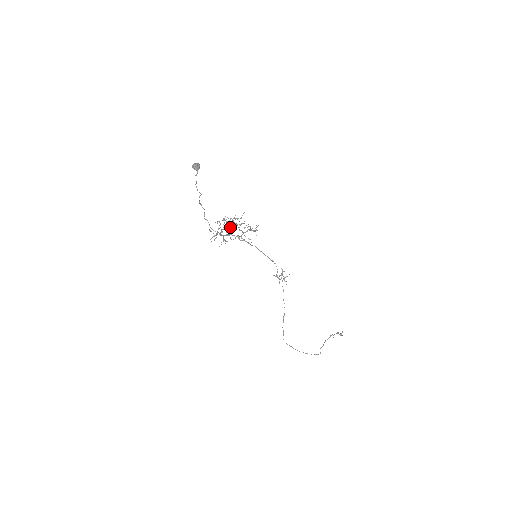
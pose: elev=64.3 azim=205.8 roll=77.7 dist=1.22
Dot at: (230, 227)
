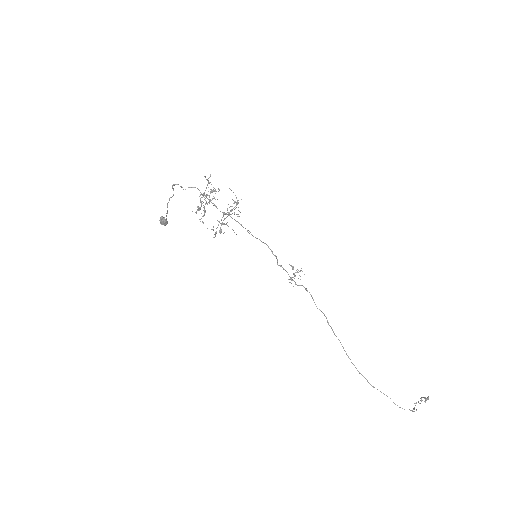
Dot at: occluded
